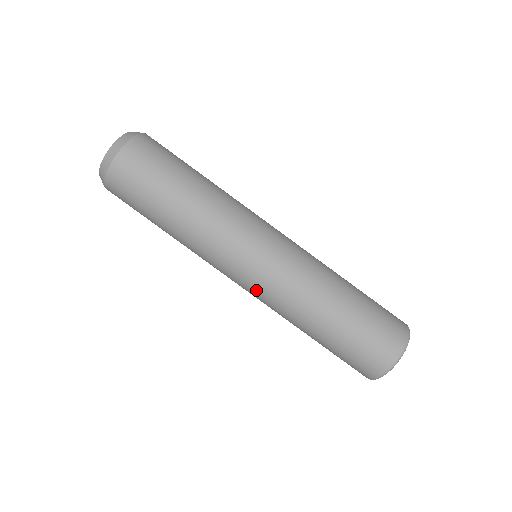
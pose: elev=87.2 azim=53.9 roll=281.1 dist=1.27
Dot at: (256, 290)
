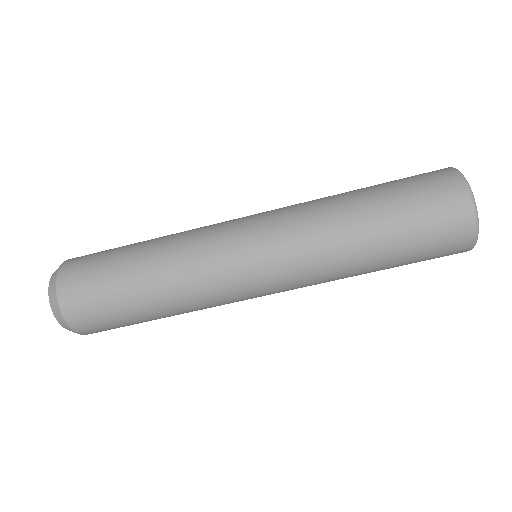
Dot at: occluded
